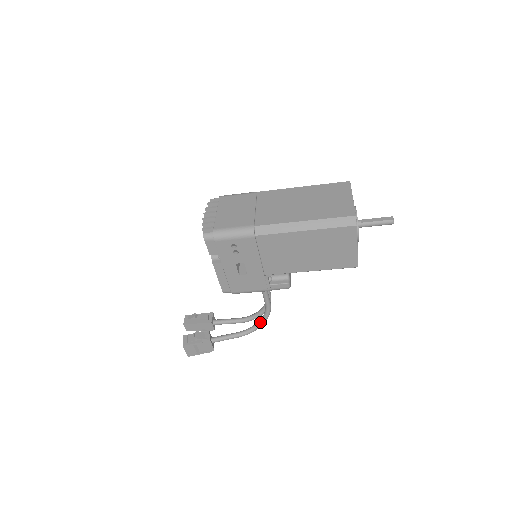
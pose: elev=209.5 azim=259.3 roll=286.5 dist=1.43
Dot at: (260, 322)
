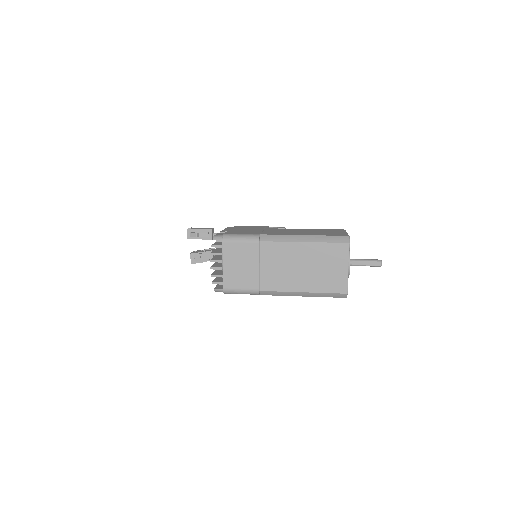
Dot at: occluded
